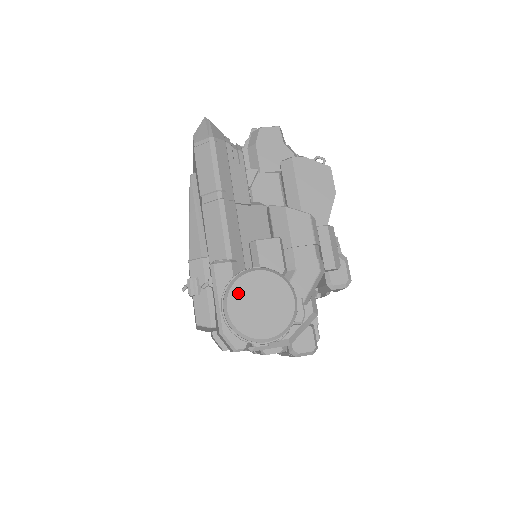
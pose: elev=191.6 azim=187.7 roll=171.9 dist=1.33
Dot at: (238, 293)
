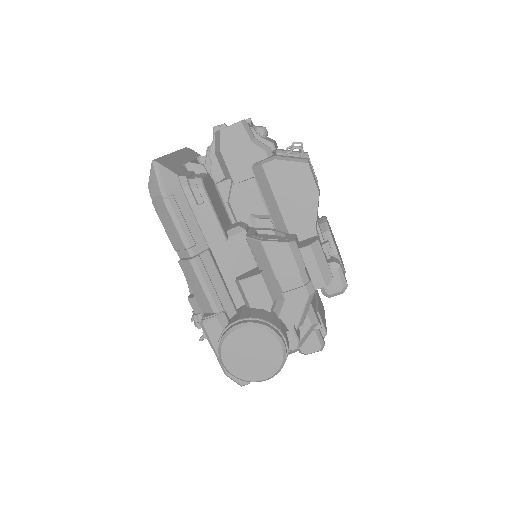
Dot at: (229, 349)
